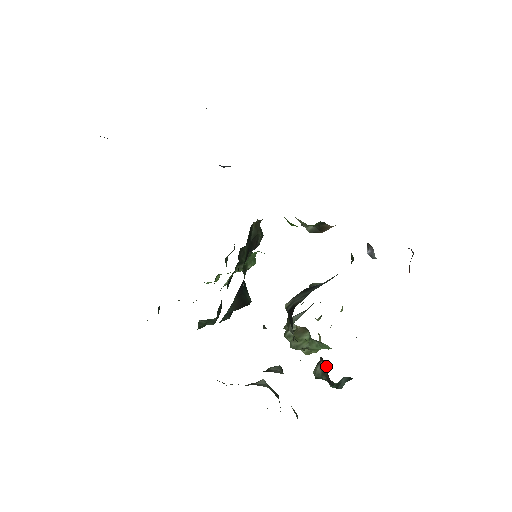
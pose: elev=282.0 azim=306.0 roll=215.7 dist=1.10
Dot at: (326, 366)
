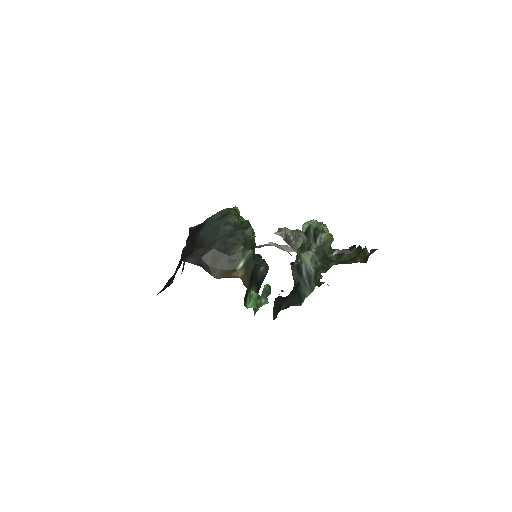
Dot at: occluded
